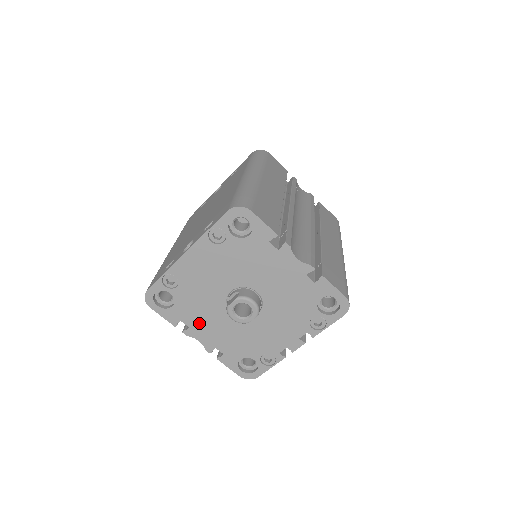
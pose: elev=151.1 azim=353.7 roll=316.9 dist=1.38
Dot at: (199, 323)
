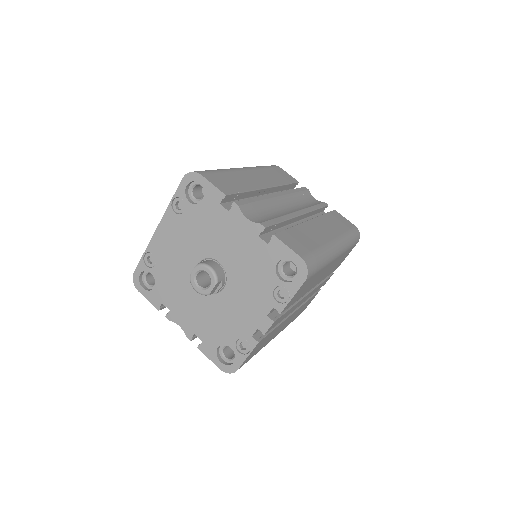
Dot at: (177, 305)
